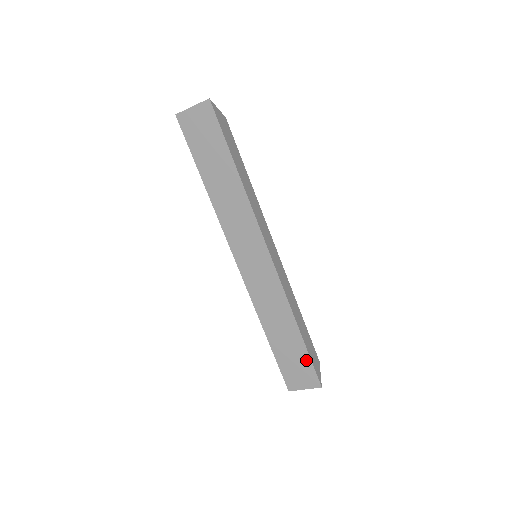
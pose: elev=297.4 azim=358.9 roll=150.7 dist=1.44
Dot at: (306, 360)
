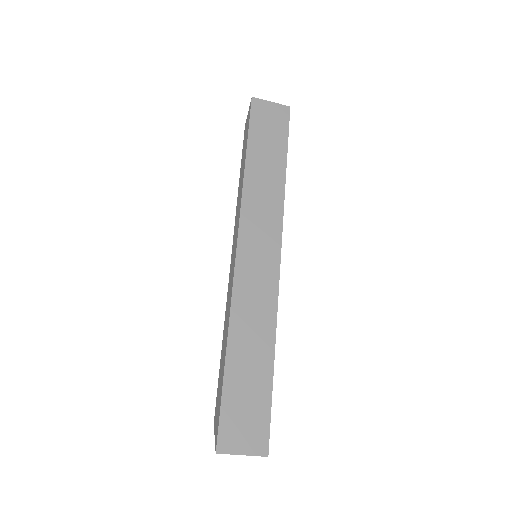
Dot at: (265, 405)
